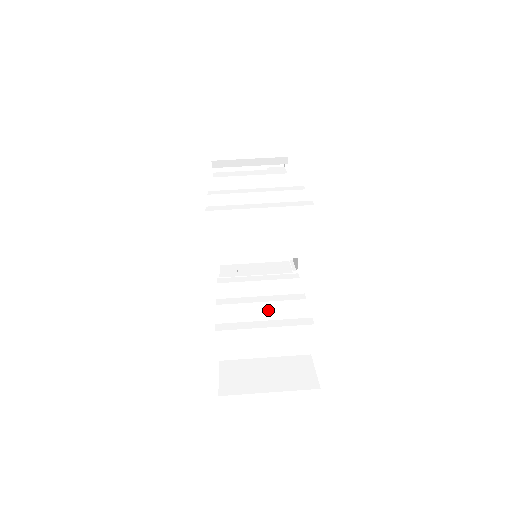
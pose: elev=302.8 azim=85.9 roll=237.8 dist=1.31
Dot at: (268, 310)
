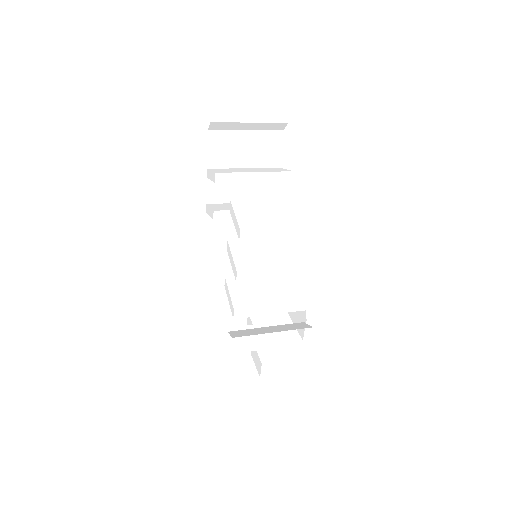
Dot at: (279, 246)
